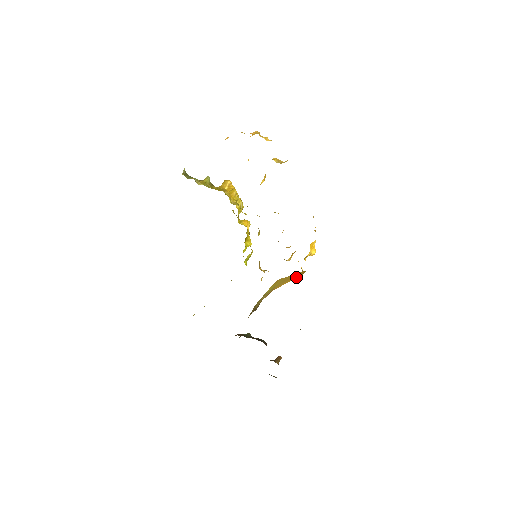
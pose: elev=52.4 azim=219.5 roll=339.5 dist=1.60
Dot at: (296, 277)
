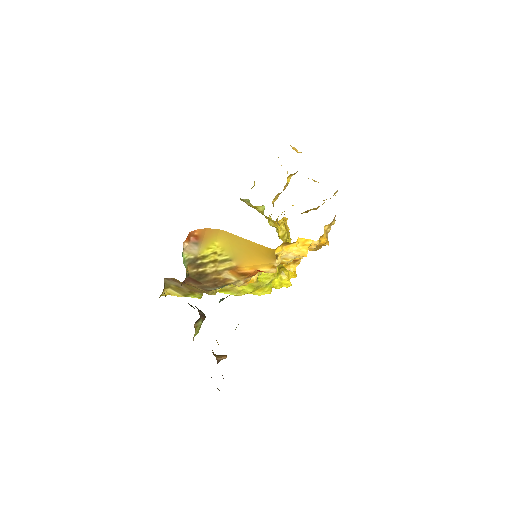
Dot at: (265, 259)
